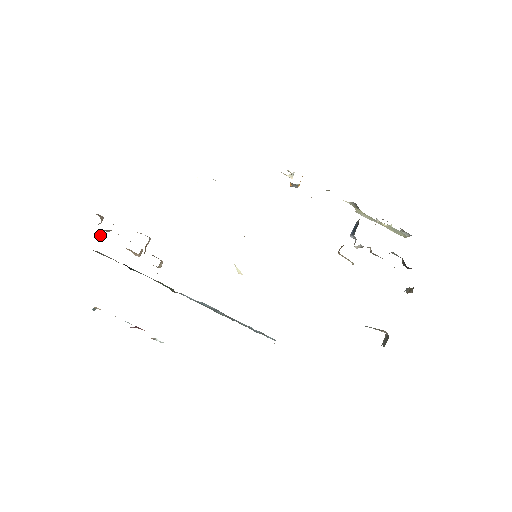
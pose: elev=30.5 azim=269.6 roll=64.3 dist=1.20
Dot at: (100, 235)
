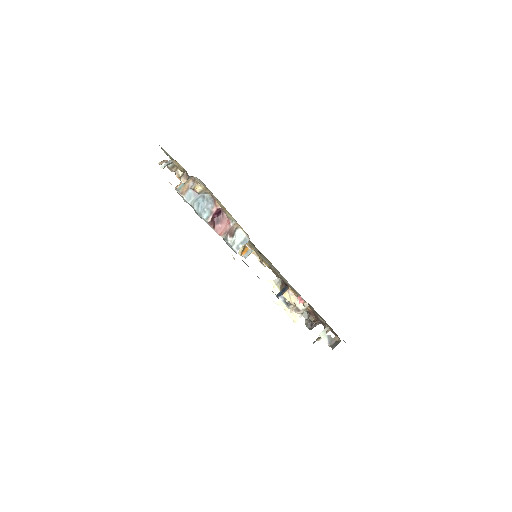
Dot at: (165, 166)
